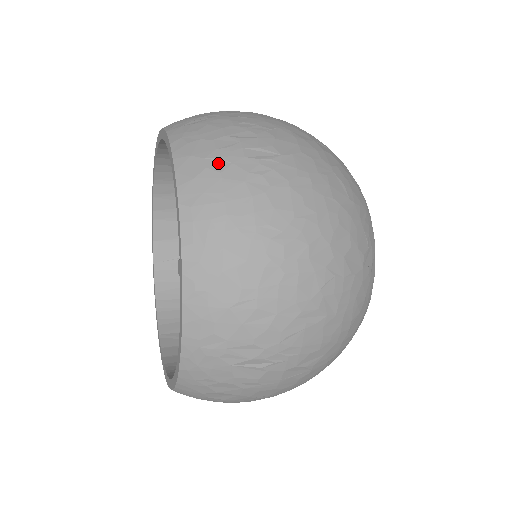
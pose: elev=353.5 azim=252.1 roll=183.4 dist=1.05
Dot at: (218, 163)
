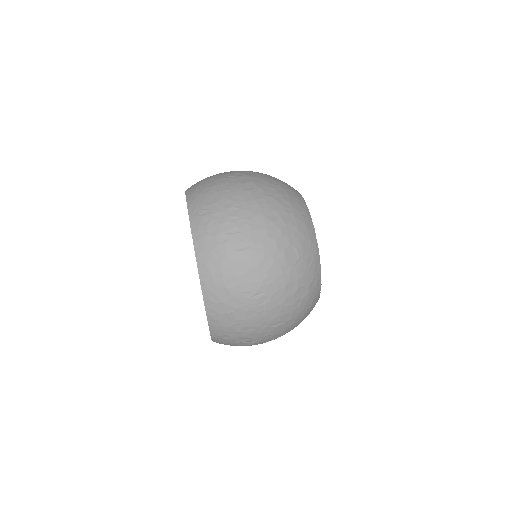
Dot at: (219, 256)
